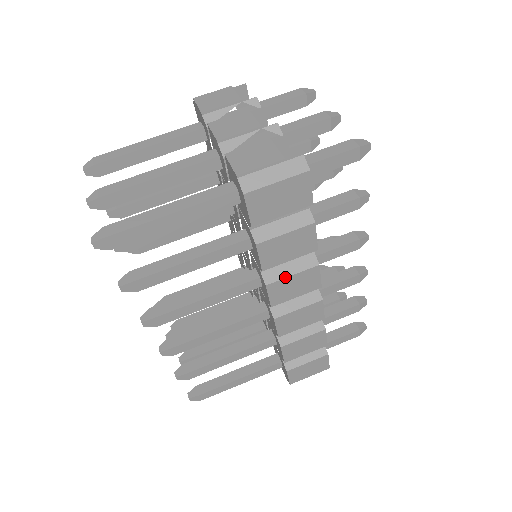
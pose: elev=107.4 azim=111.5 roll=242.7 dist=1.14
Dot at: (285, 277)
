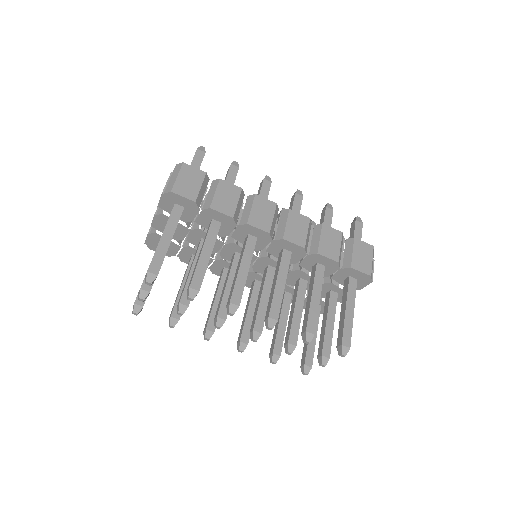
Dot at: (250, 213)
